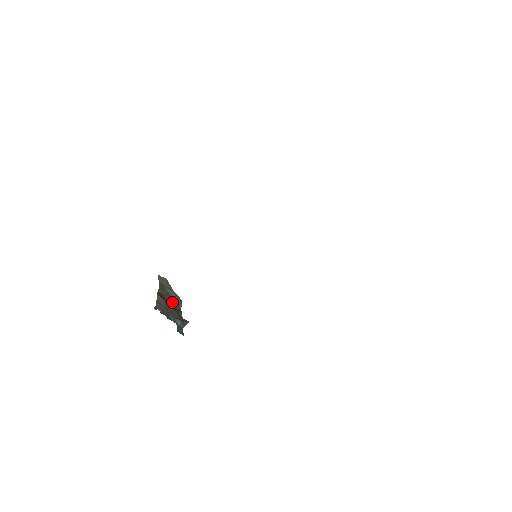
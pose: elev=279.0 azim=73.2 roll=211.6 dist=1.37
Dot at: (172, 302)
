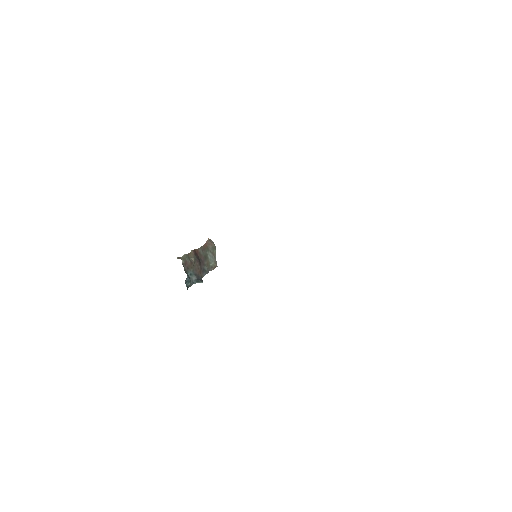
Dot at: (204, 263)
